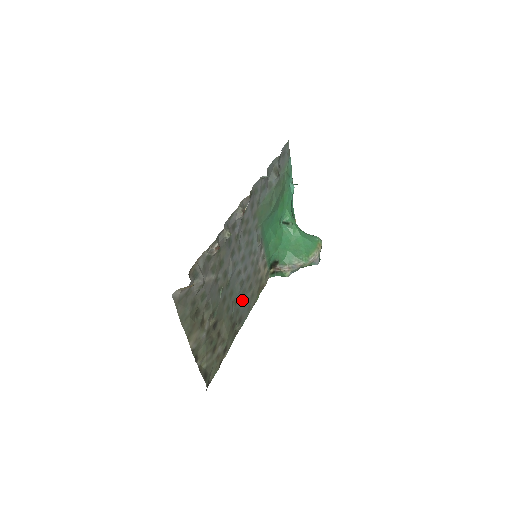
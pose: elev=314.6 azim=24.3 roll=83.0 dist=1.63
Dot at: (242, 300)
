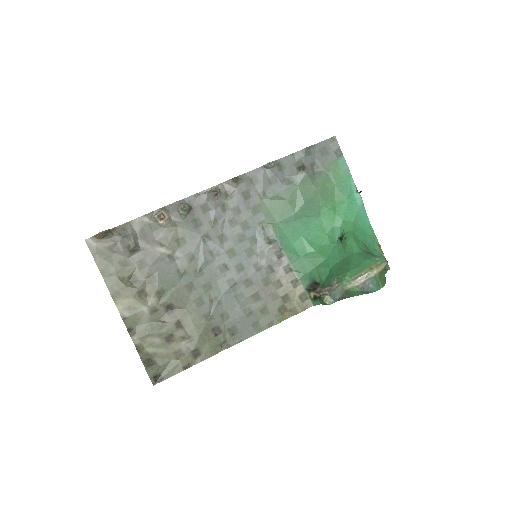
Dot at: (236, 306)
